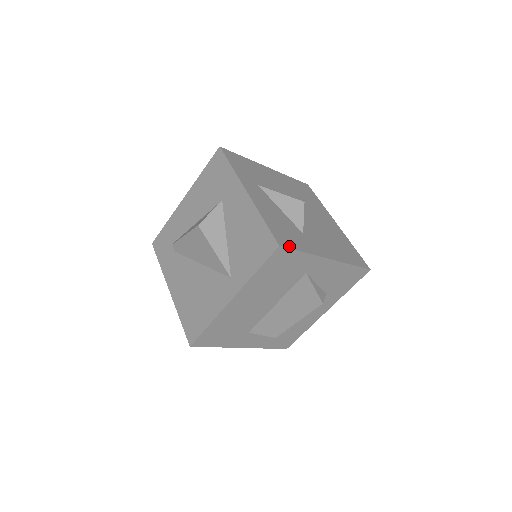
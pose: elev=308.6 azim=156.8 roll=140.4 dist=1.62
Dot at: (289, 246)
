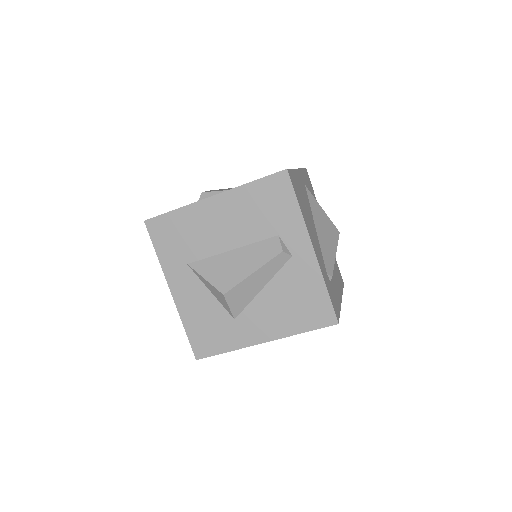
Dot at: (208, 354)
